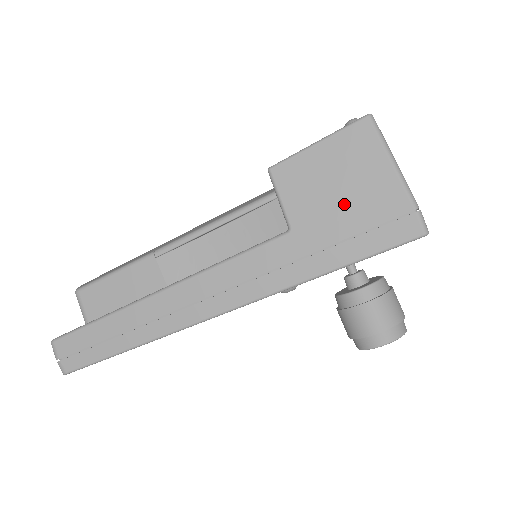
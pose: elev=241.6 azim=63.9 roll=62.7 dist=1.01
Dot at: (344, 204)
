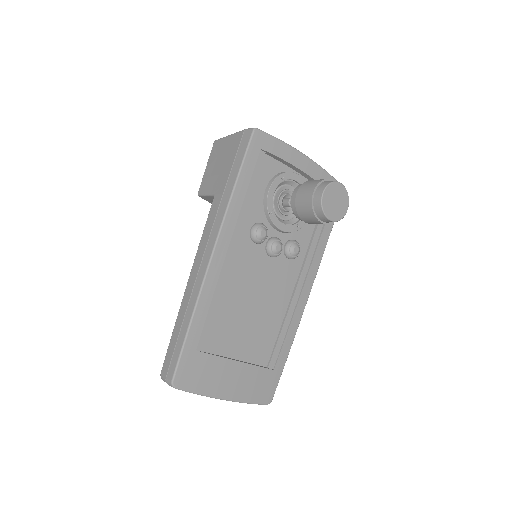
Dot at: (224, 164)
